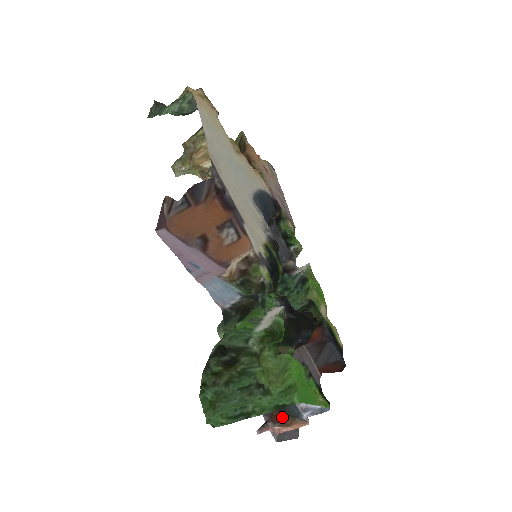
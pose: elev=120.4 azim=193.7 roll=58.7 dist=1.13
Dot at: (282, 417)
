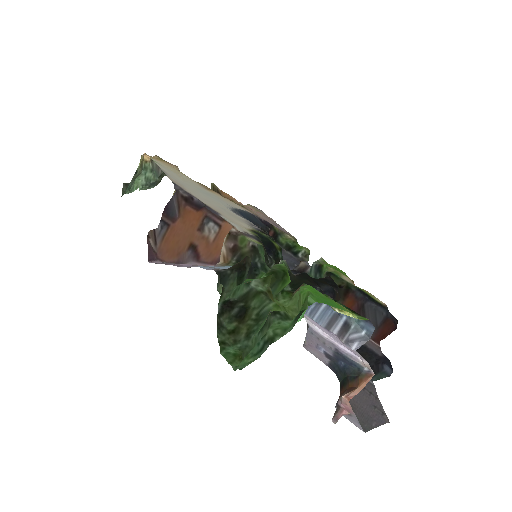
Dot at: (347, 387)
